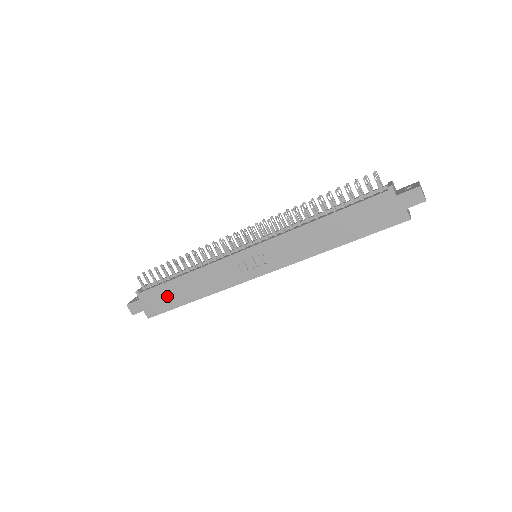
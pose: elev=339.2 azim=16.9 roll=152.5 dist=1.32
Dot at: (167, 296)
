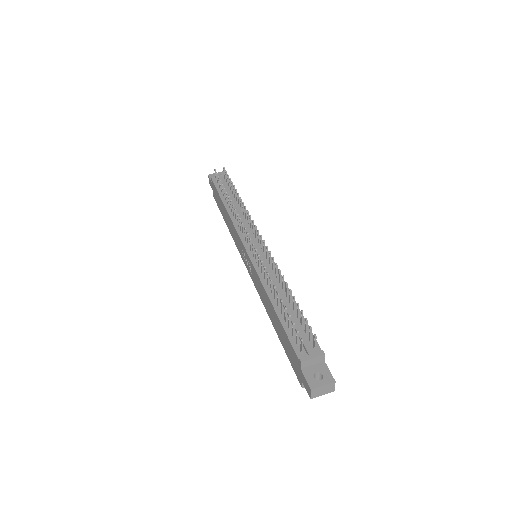
Dot at: (220, 203)
